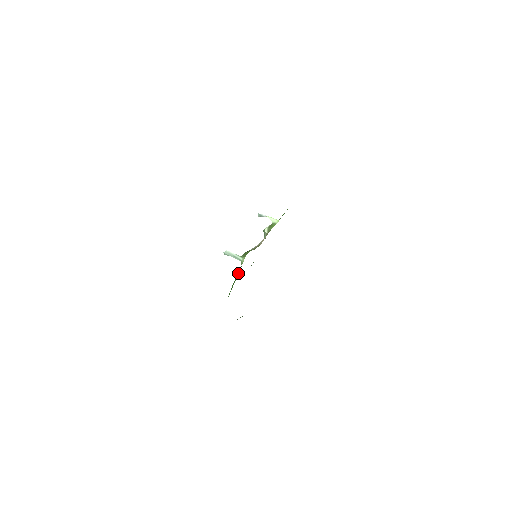
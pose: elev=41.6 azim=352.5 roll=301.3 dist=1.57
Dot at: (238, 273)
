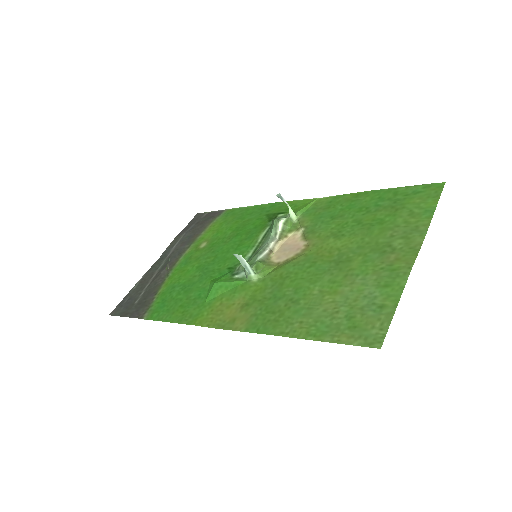
Dot at: (237, 285)
